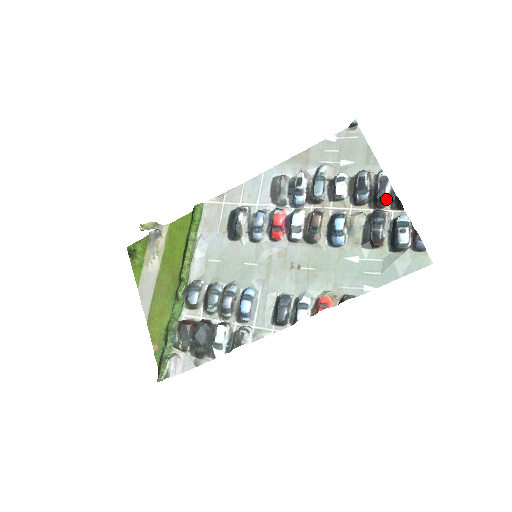
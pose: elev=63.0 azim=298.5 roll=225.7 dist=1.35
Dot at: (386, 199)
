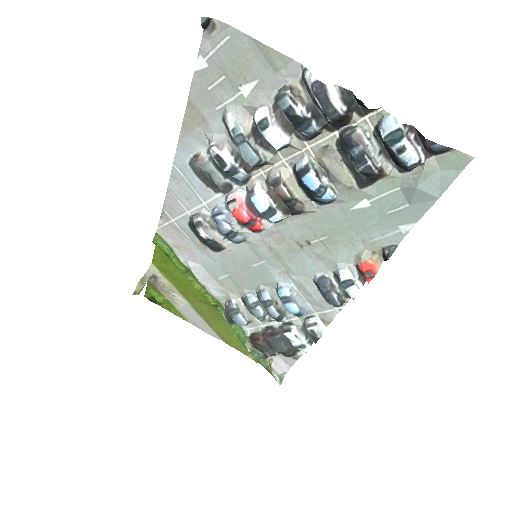
Dot at: (344, 115)
